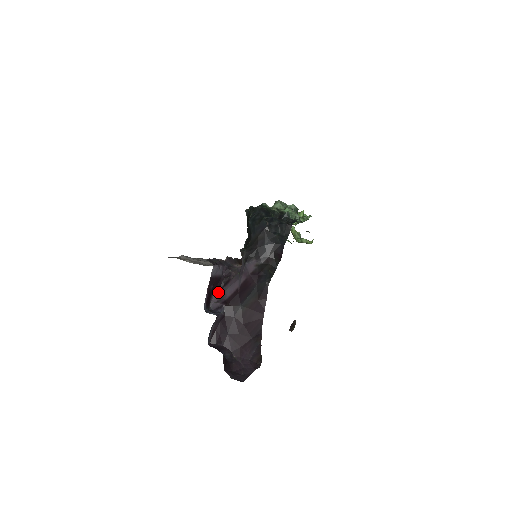
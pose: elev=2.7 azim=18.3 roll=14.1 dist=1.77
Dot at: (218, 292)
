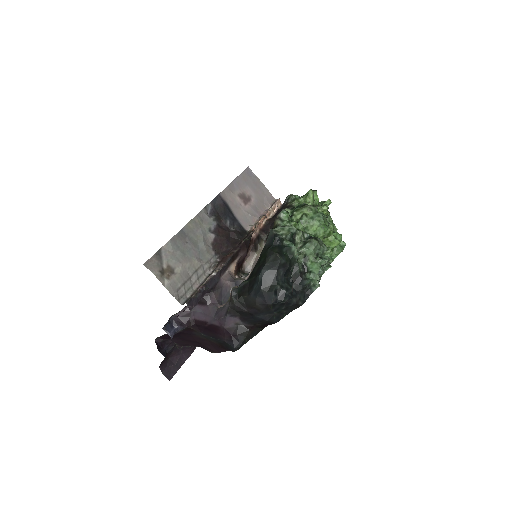
Dot at: occluded
